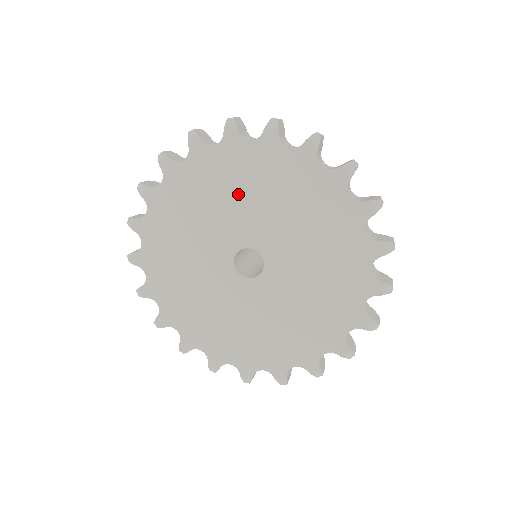
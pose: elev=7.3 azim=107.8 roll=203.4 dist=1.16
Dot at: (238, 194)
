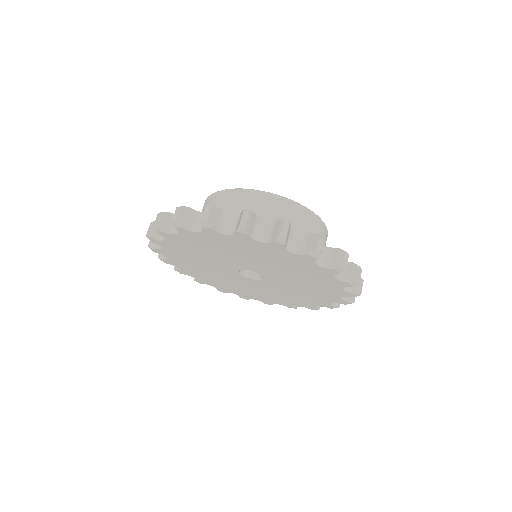
Dot at: (204, 254)
